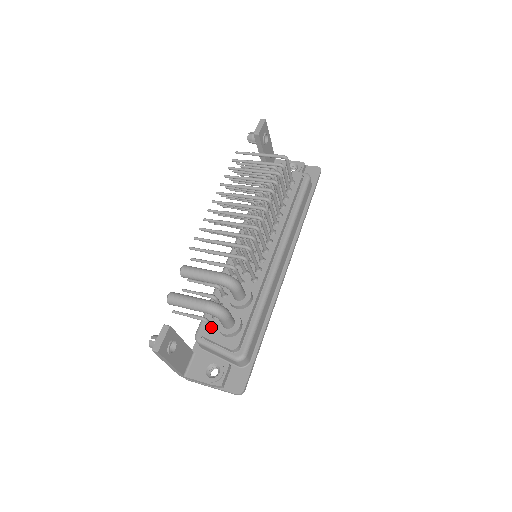
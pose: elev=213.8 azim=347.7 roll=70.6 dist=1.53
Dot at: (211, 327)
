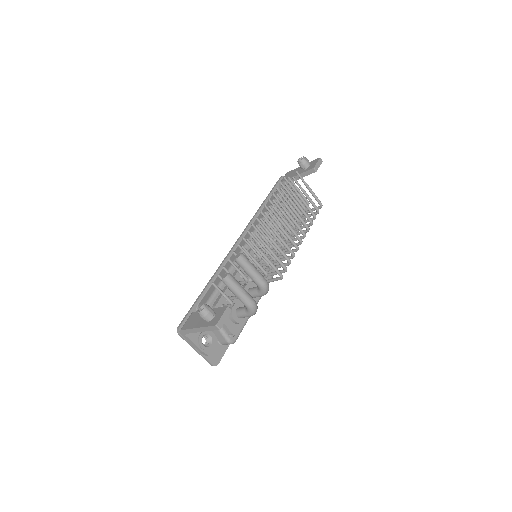
Dot at: occluded
